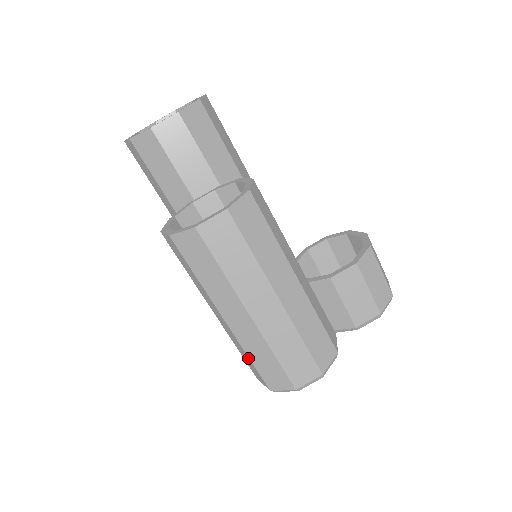
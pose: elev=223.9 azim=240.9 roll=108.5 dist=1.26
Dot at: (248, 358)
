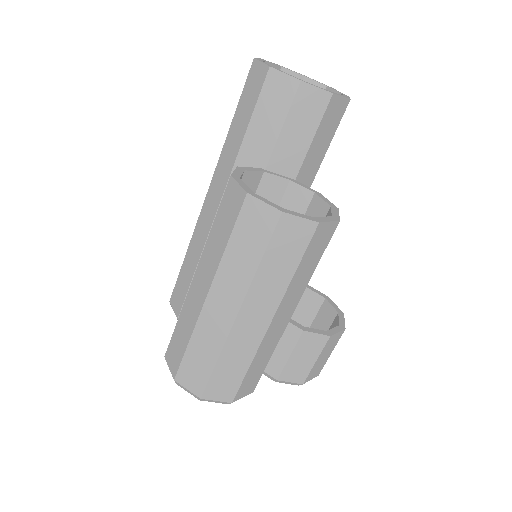
Dot at: (187, 340)
